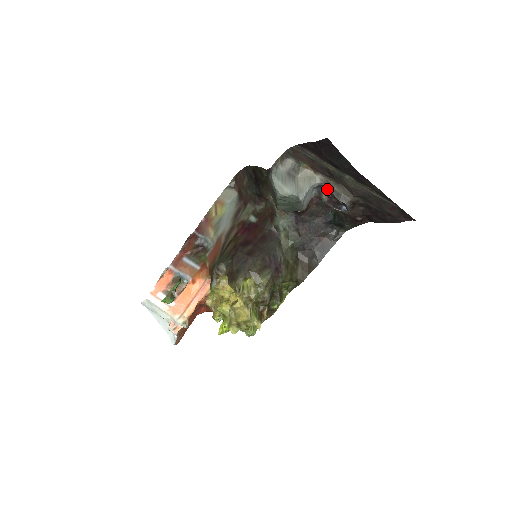
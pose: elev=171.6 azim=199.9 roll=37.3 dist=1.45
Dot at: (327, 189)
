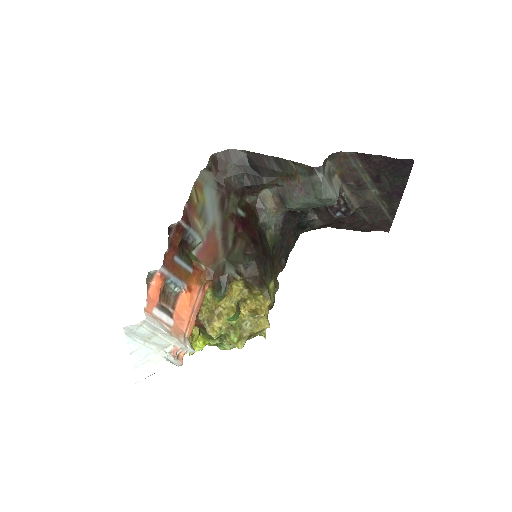
Dot at: occluded
